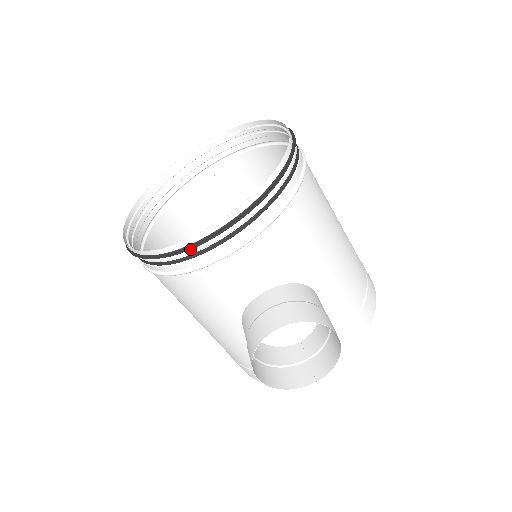
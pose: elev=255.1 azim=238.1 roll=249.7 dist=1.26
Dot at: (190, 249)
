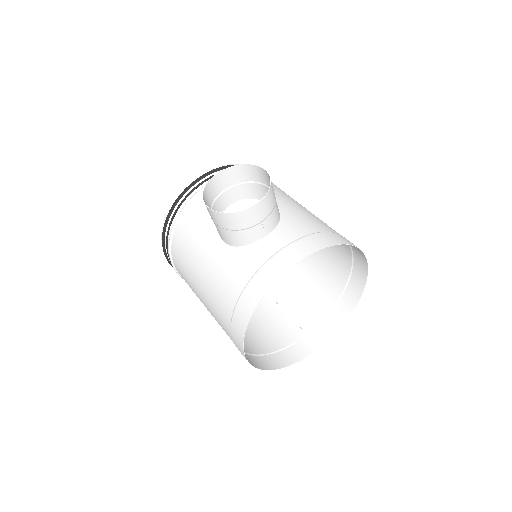
Dot at: (187, 191)
